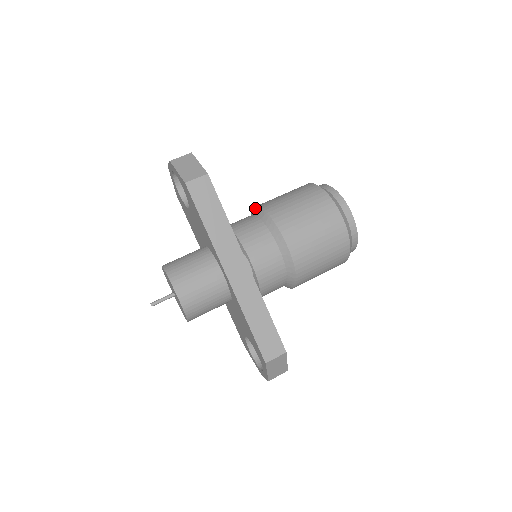
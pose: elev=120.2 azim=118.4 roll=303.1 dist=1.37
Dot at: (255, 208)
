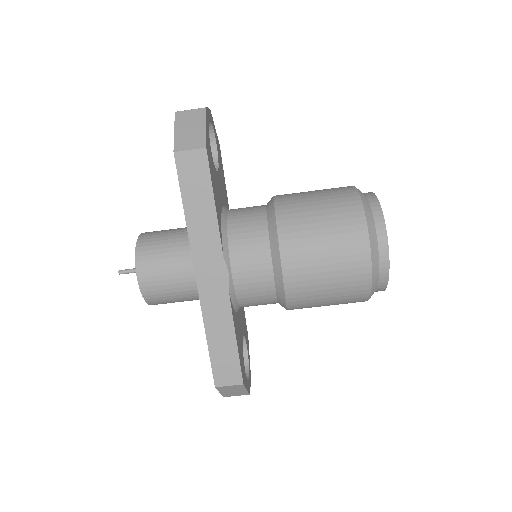
Dot at: (271, 199)
